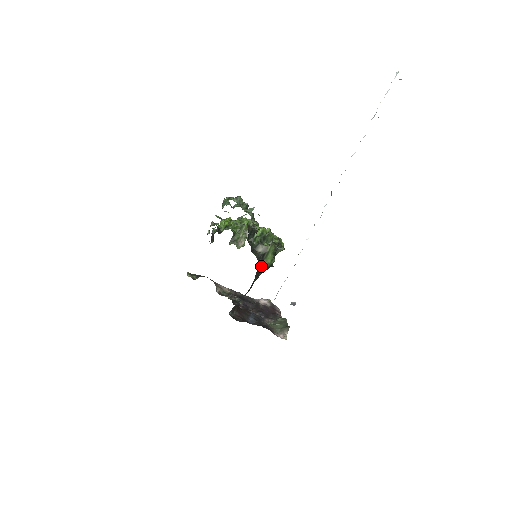
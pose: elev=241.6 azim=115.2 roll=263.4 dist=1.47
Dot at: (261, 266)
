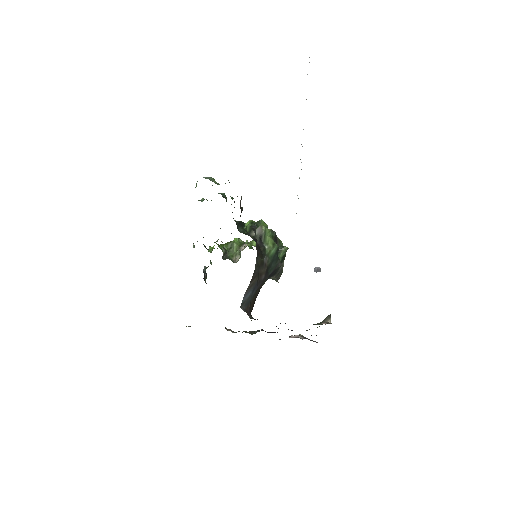
Dot at: (262, 249)
